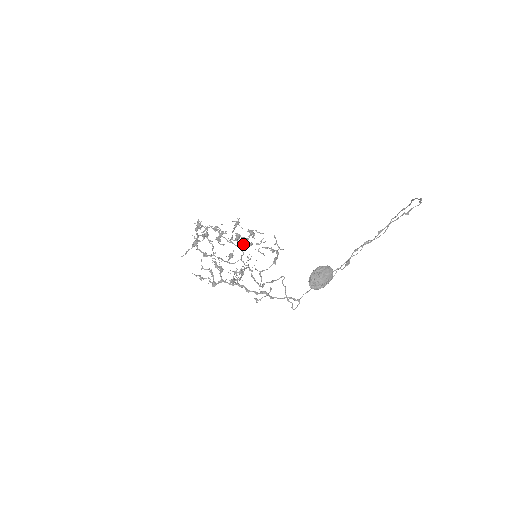
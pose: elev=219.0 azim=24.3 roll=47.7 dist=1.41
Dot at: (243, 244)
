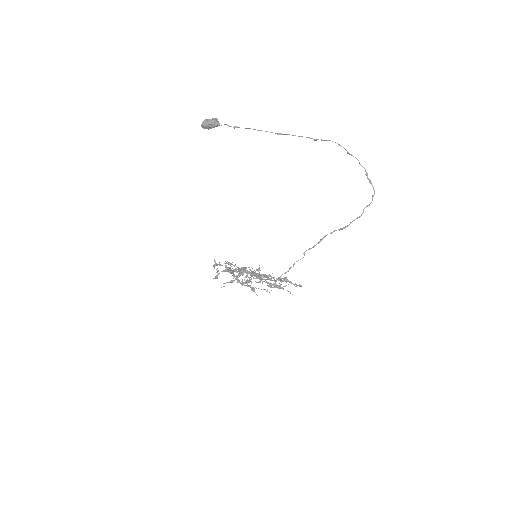
Dot at: (259, 267)
